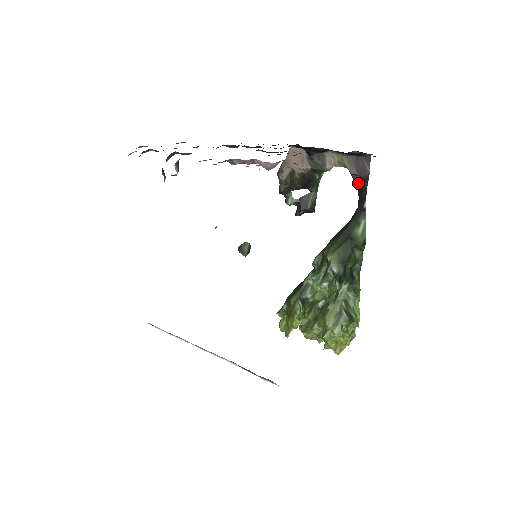
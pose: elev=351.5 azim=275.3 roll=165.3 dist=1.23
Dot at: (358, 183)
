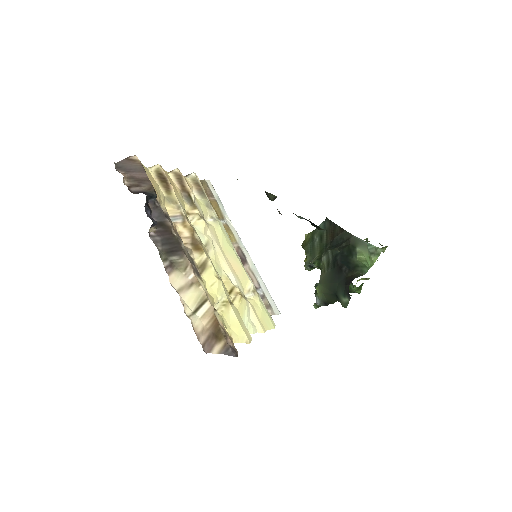
Dot at: occluded
